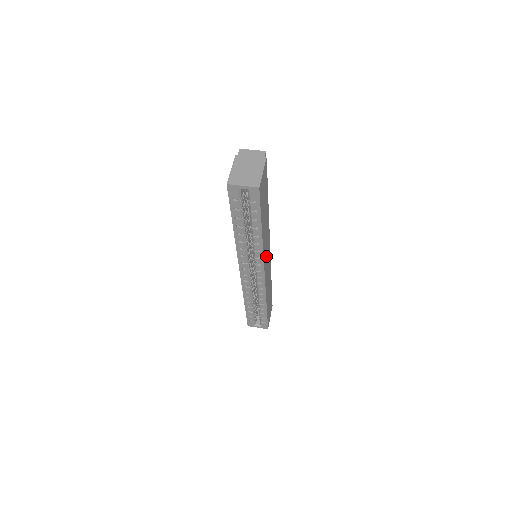
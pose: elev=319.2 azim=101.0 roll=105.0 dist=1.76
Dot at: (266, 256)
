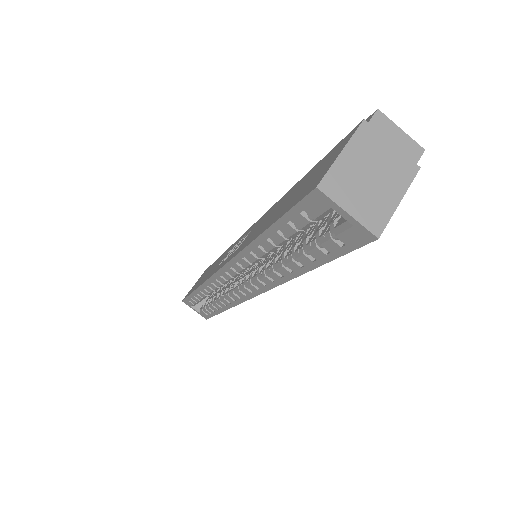
Dot at: occluded
